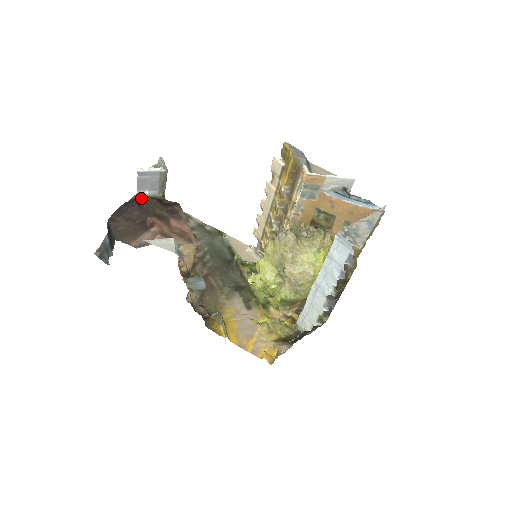
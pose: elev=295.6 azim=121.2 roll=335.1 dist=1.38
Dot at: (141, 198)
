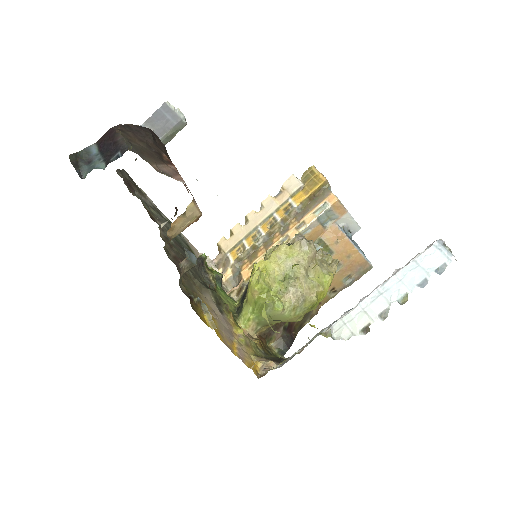
Dot at: occluded
